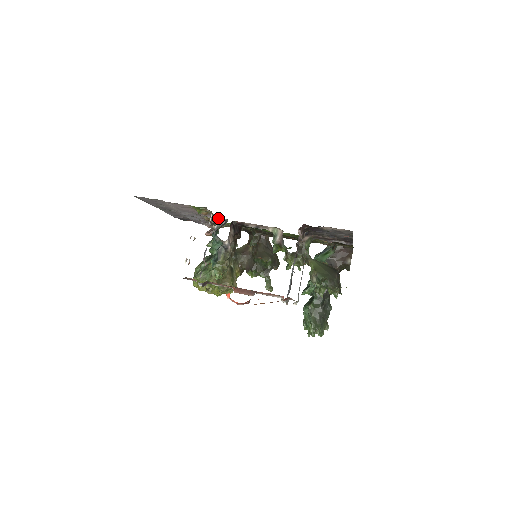
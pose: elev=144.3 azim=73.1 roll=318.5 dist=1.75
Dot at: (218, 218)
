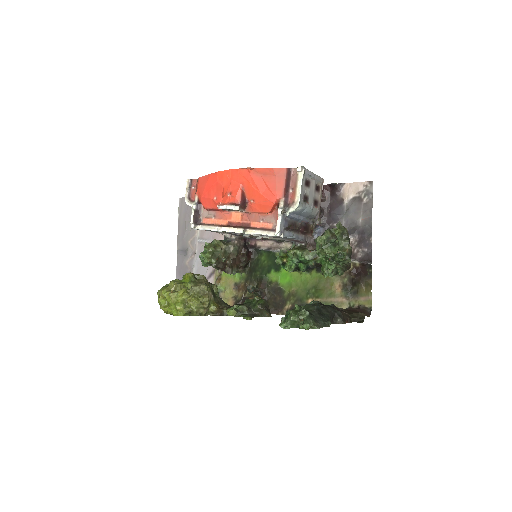
Dot at: occluded
